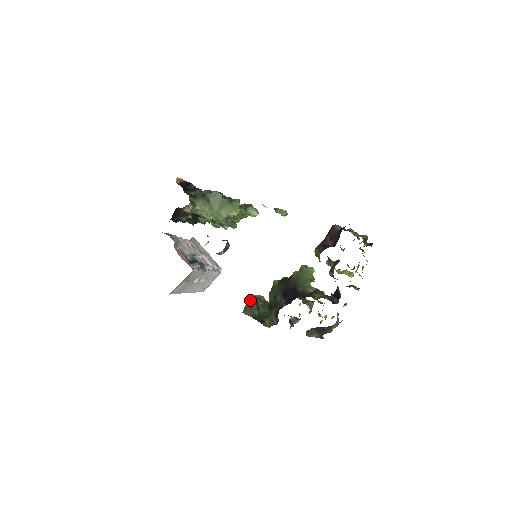
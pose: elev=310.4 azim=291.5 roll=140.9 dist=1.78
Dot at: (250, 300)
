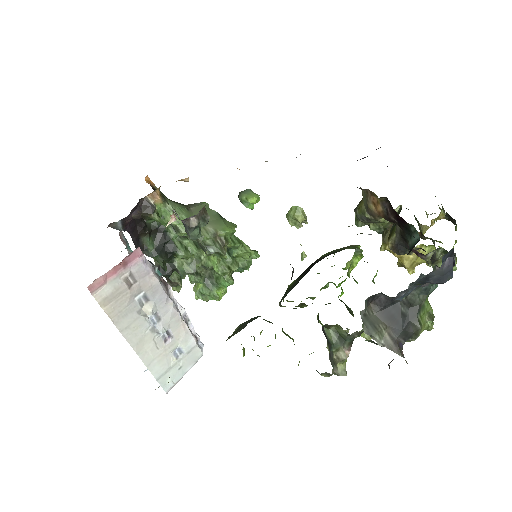
Dot at: occluded
